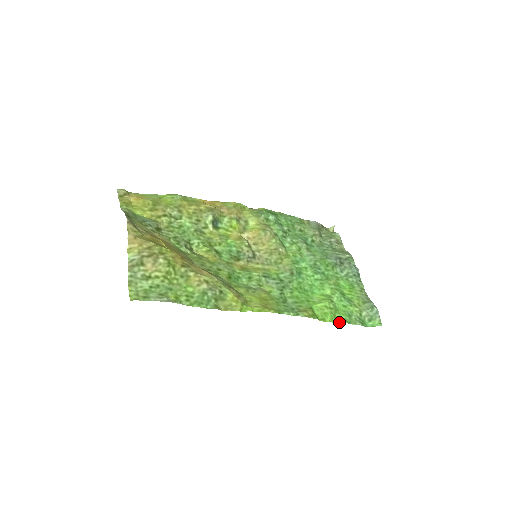
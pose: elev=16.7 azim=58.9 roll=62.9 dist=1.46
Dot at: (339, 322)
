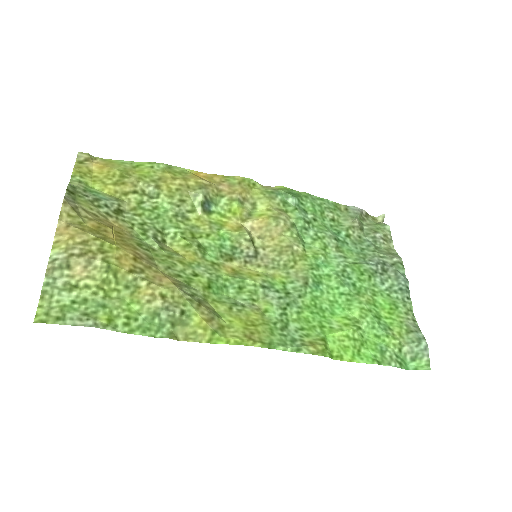
Dot at: (364, 361)
